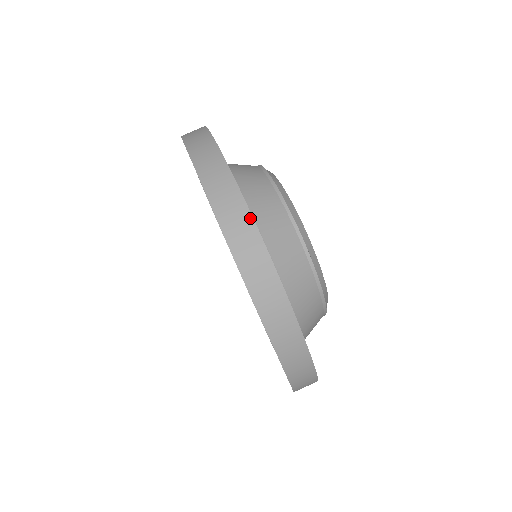
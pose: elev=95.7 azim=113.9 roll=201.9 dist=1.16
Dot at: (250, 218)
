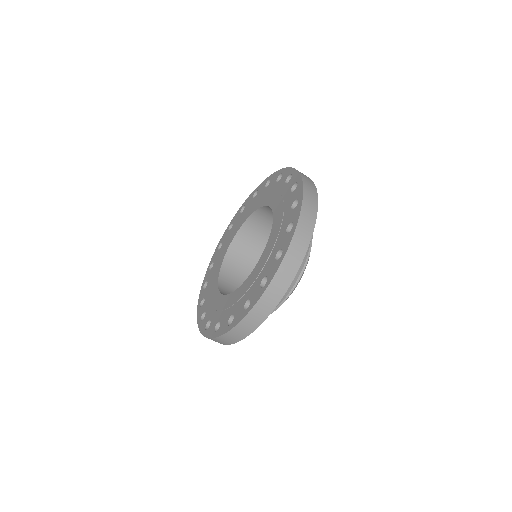
Dot at: (254, 330)
